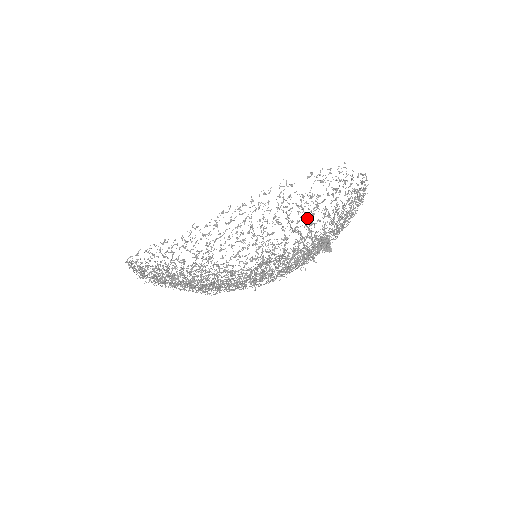
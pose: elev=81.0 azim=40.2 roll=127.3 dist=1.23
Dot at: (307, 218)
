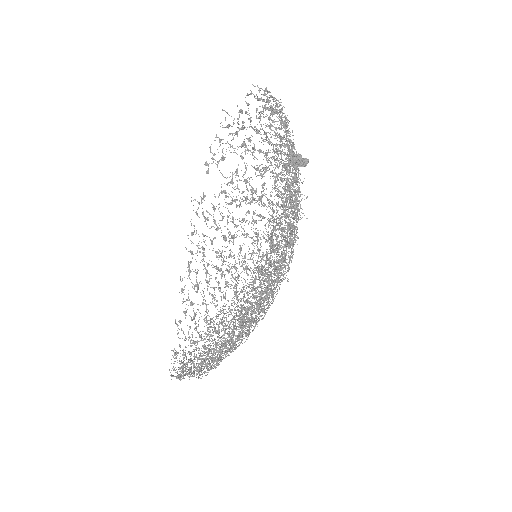
Dot at: (251, 197)
